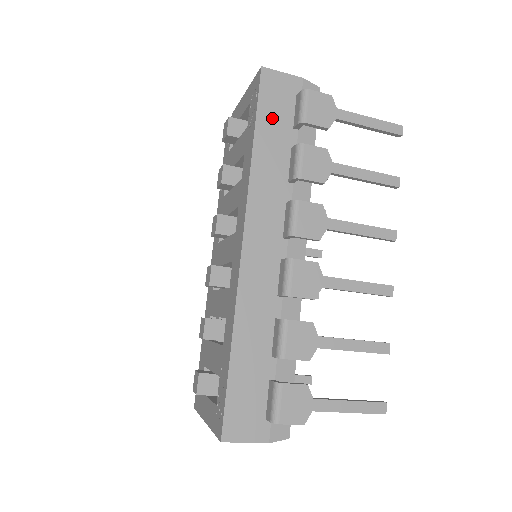
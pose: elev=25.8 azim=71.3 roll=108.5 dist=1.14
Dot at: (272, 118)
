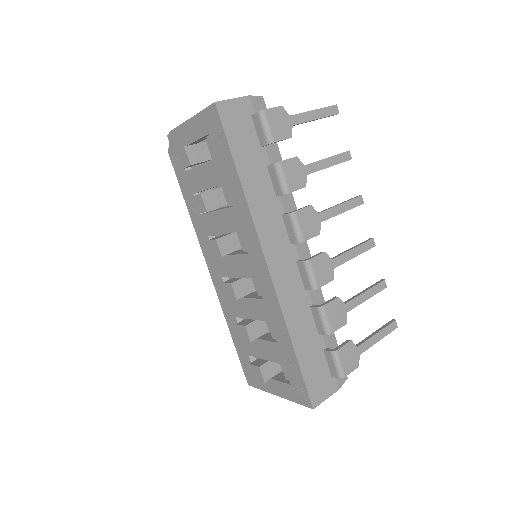
Dot at: (243, 147)
